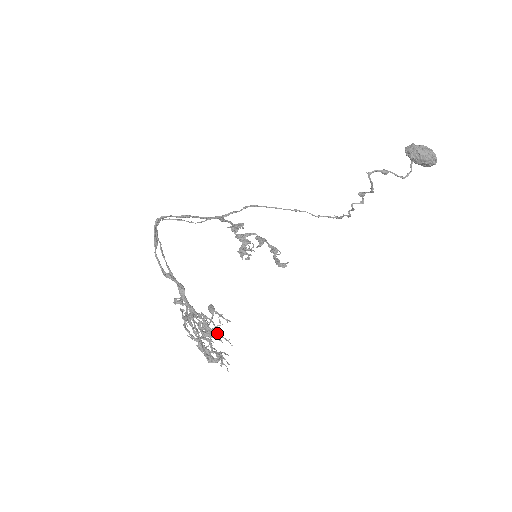
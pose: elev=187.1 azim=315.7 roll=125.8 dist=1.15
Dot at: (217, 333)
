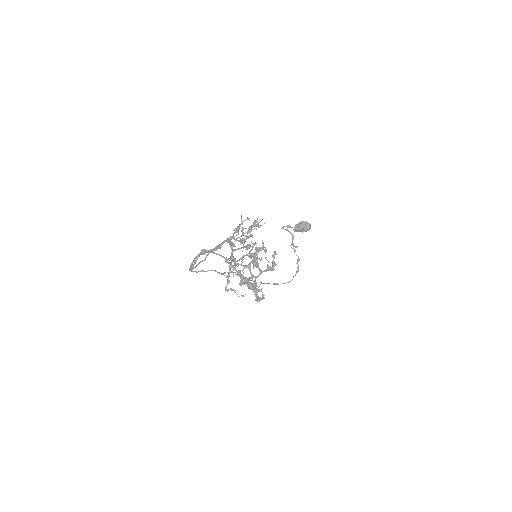
Dot at: (248, 228)
